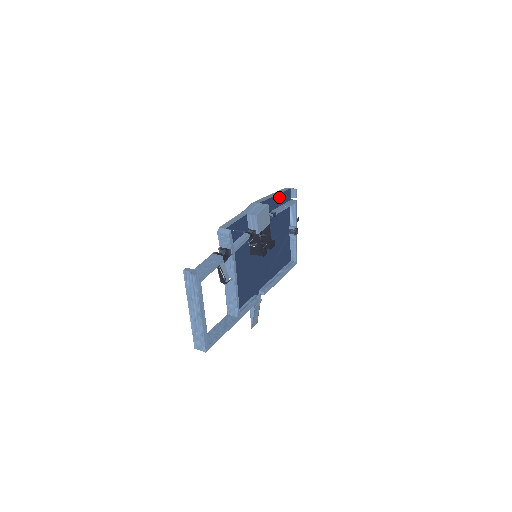
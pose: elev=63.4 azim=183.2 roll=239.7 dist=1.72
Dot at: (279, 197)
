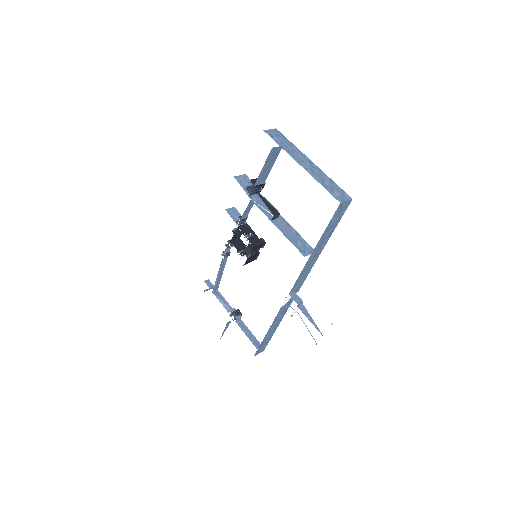
Dot at: occluded
